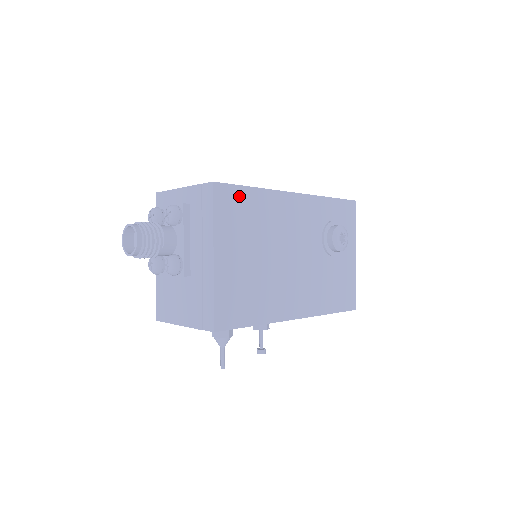
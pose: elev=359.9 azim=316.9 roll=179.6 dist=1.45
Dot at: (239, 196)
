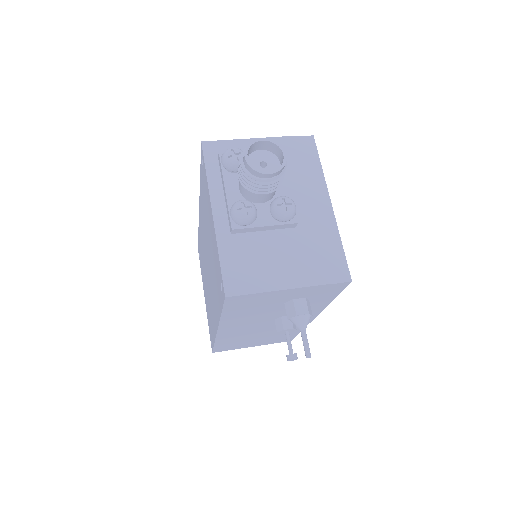
Dot at: occluded
